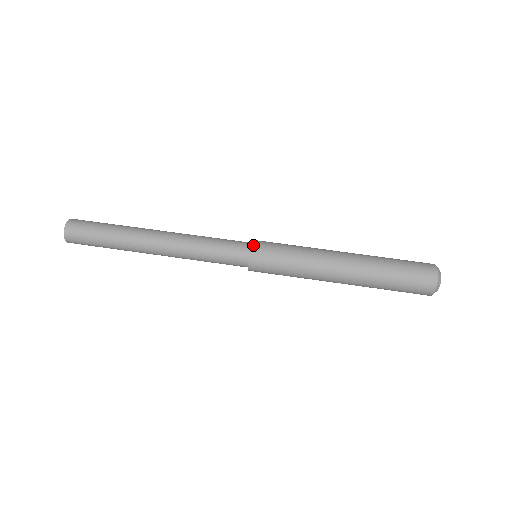
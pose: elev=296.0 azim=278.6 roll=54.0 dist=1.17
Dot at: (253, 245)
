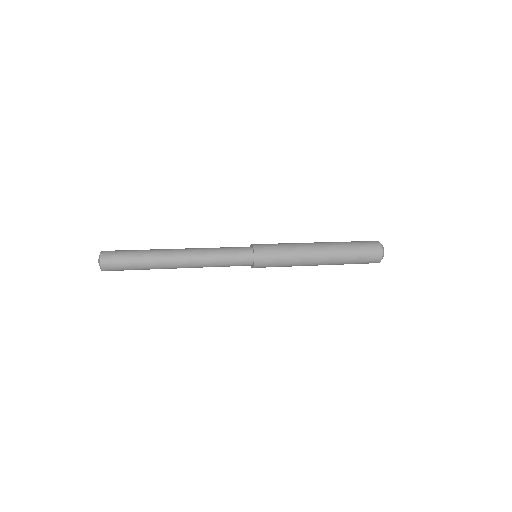
Dot at: (254, 245)
